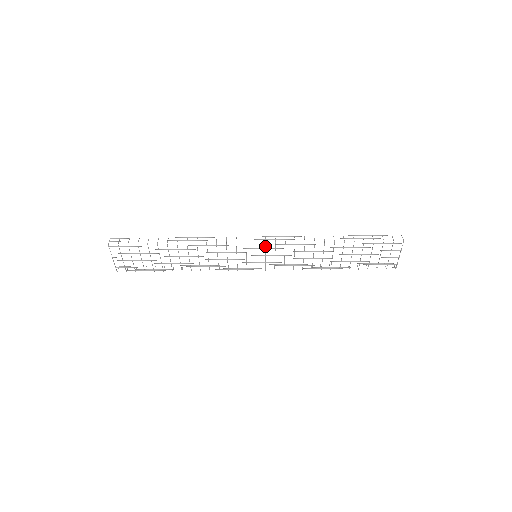
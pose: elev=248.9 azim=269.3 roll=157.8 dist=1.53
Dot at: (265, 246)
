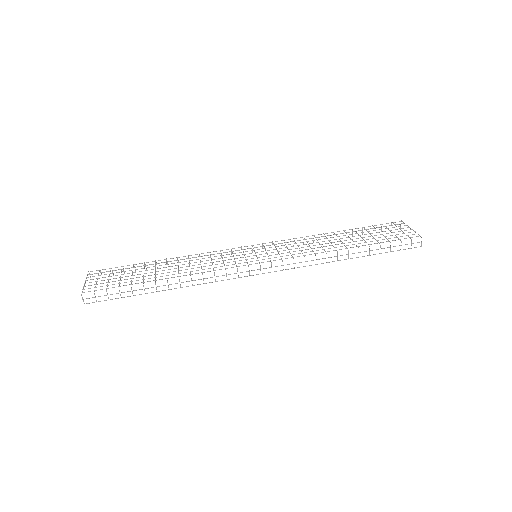
Dot at: (263, 245)
